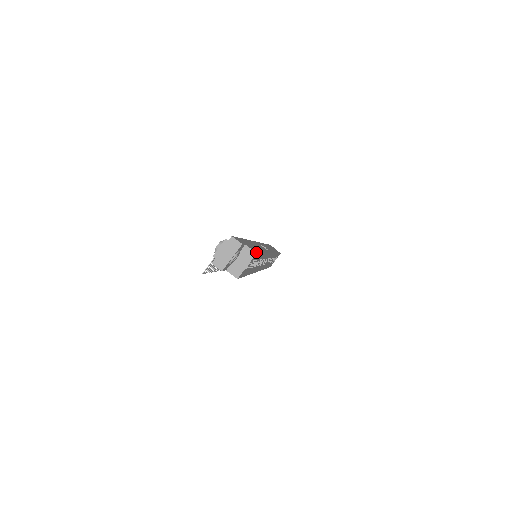
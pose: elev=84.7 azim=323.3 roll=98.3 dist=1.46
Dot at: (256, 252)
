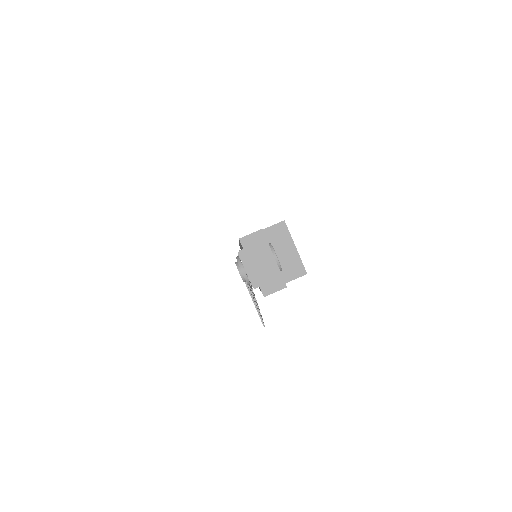
Dot at: (280, 222)
